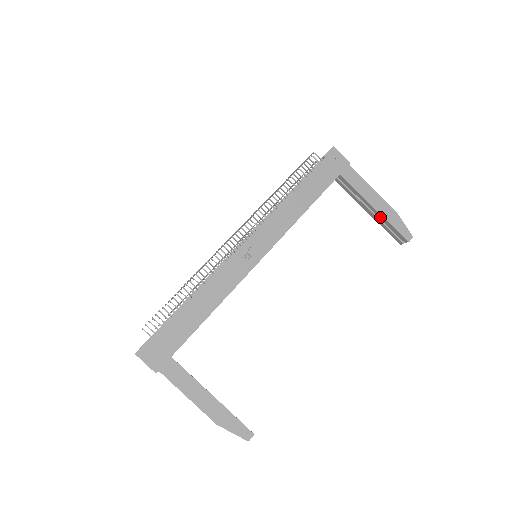
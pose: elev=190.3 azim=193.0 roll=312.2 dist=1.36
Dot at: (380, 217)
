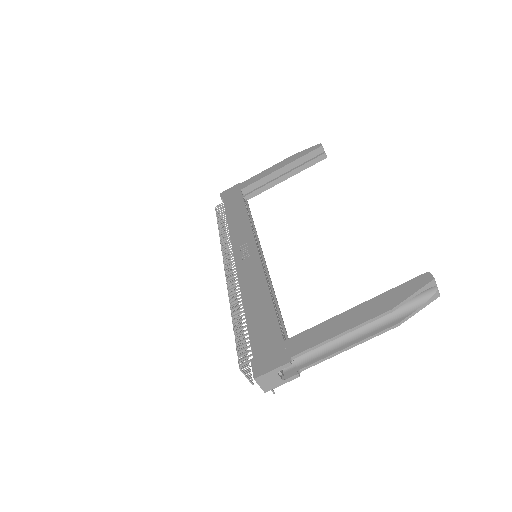
Dot at: (291, 166)
